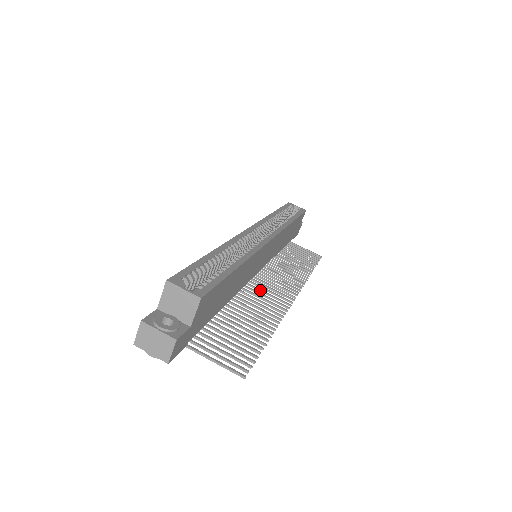
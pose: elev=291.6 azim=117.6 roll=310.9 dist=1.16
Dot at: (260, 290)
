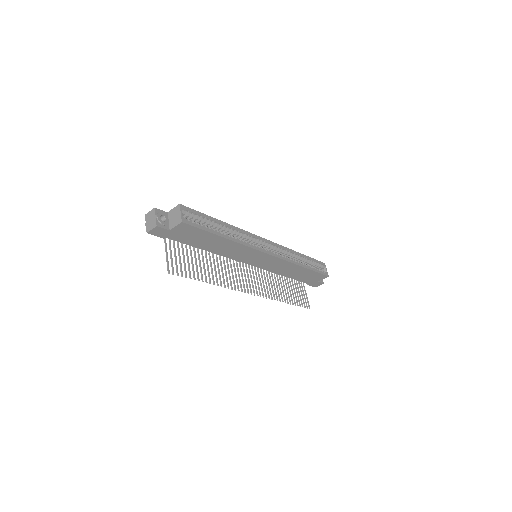
Dot at: (238, 271)
